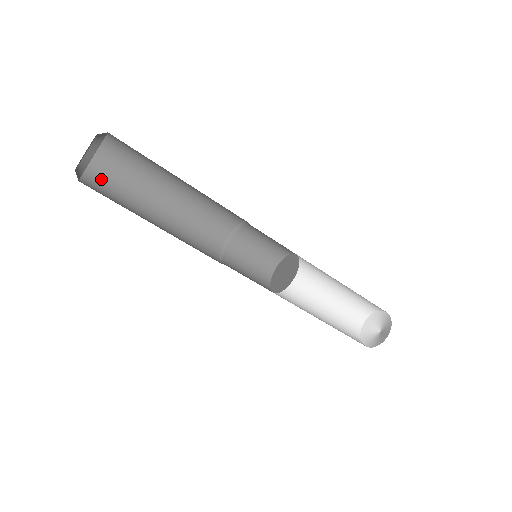
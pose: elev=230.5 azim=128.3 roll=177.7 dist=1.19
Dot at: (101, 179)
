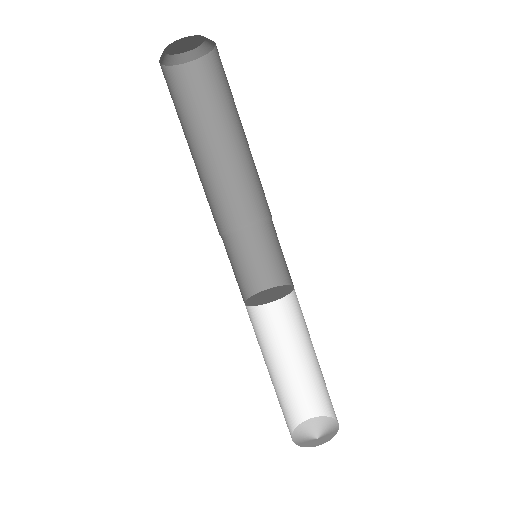
Dot at: (168, 83)
